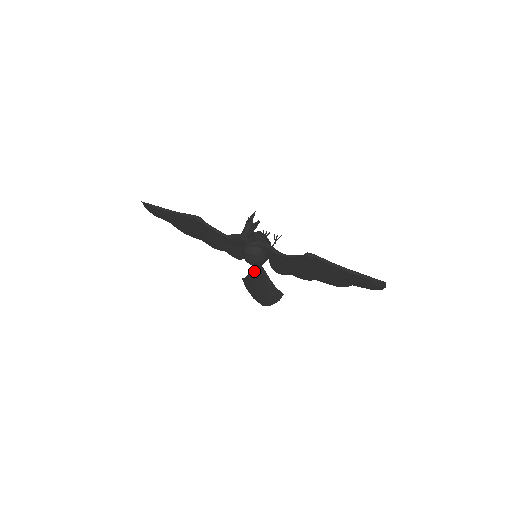
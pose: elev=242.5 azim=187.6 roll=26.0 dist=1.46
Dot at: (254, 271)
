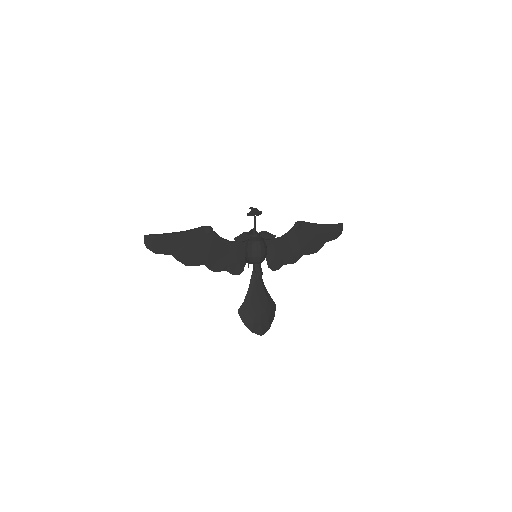
Dot at: (260, 271)
